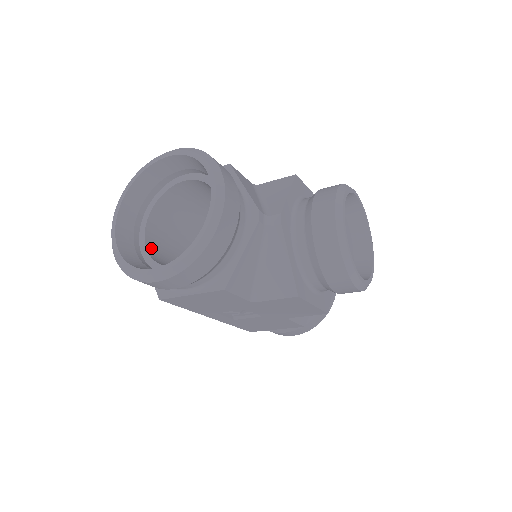
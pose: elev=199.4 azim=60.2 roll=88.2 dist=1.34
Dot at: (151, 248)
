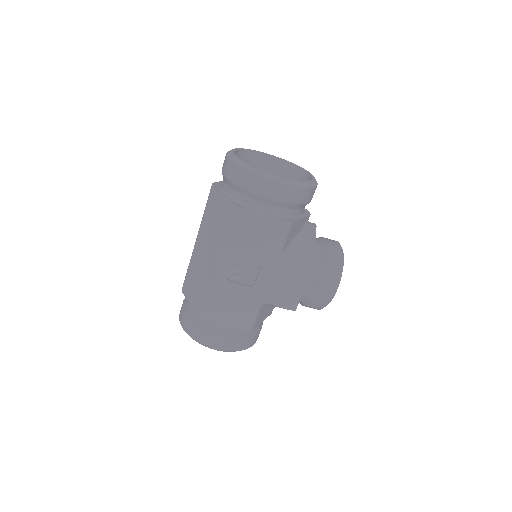
Dot at: occluded
